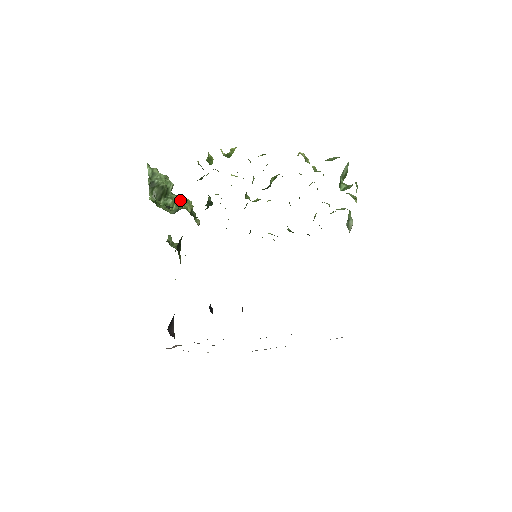
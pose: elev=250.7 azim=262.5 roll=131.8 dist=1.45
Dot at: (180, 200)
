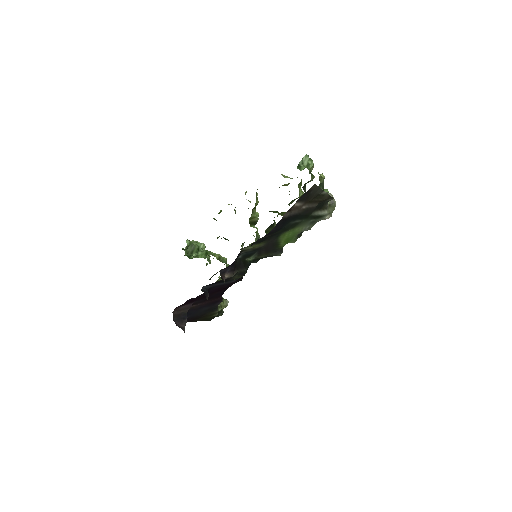
Dot at: (209, 252)
